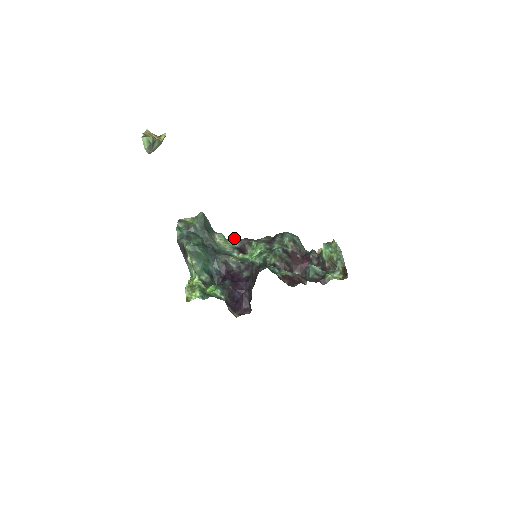
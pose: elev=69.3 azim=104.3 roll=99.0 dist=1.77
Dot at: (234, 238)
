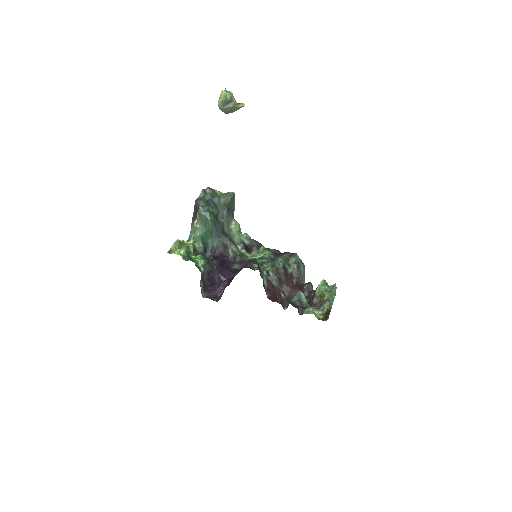
Dot at: (248, 235)
